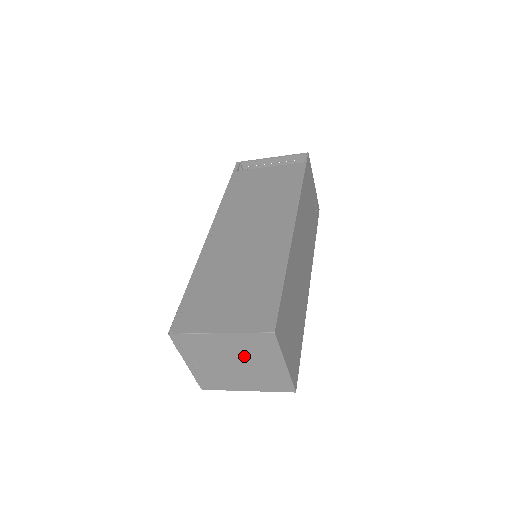
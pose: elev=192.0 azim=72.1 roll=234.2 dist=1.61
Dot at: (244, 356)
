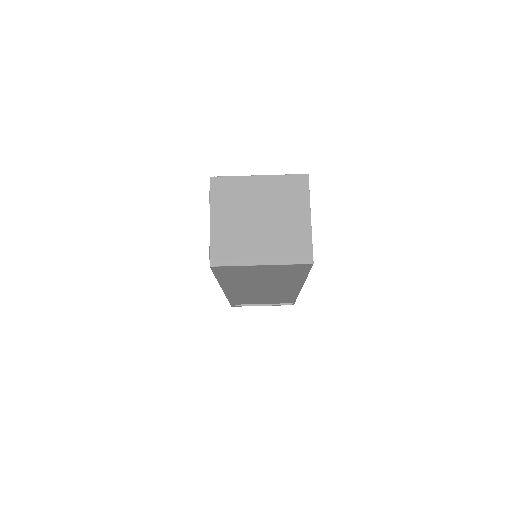
Dot at: (273, 206)
